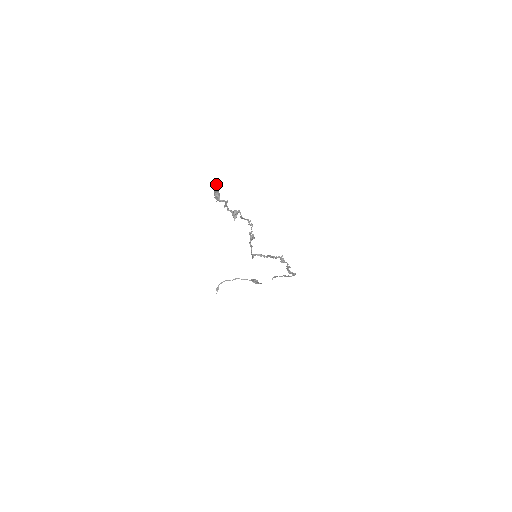
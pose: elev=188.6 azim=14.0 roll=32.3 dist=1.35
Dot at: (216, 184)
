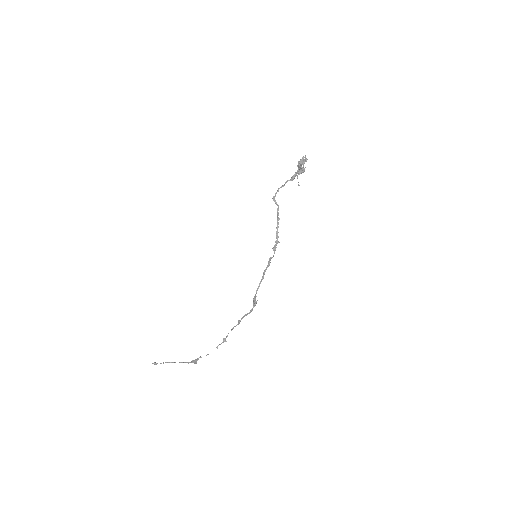
Dot at: (299, 185)
